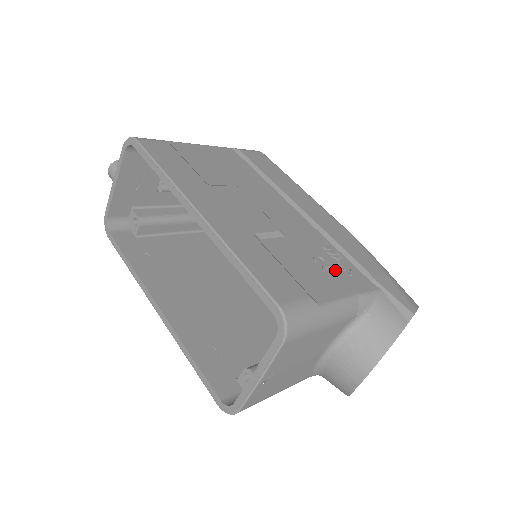
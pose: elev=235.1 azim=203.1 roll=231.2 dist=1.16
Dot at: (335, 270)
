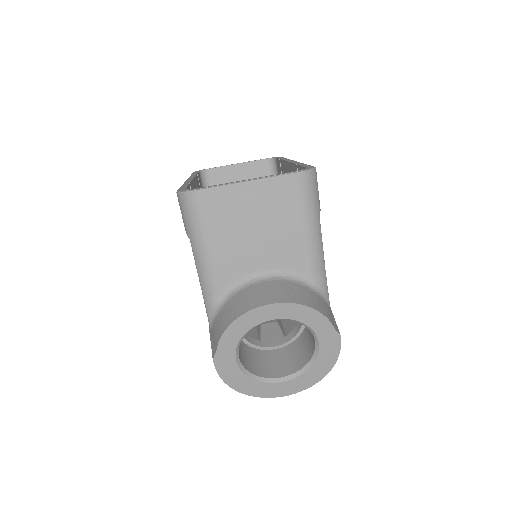
Dot at: occluded
